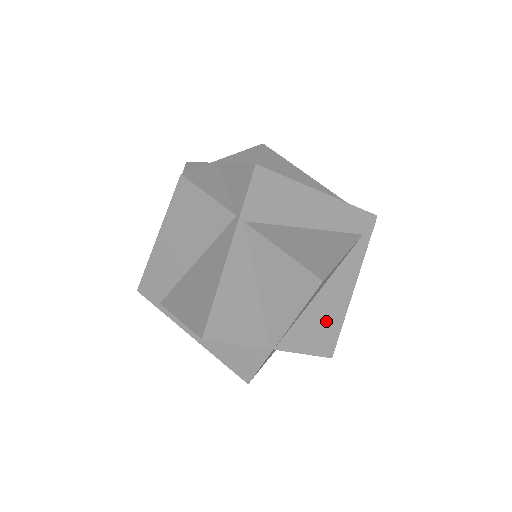
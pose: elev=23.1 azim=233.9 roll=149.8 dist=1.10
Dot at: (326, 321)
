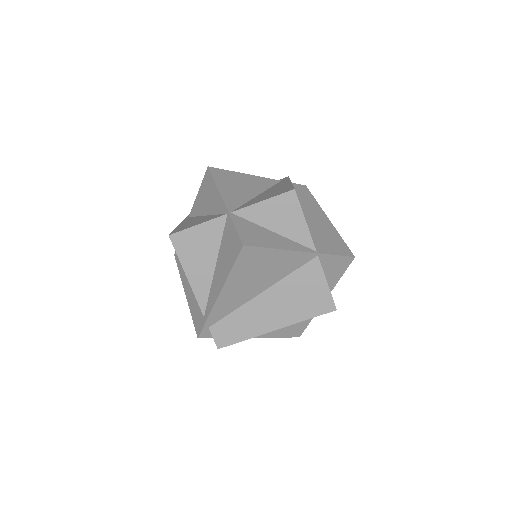
Dot at: (274, 192)
